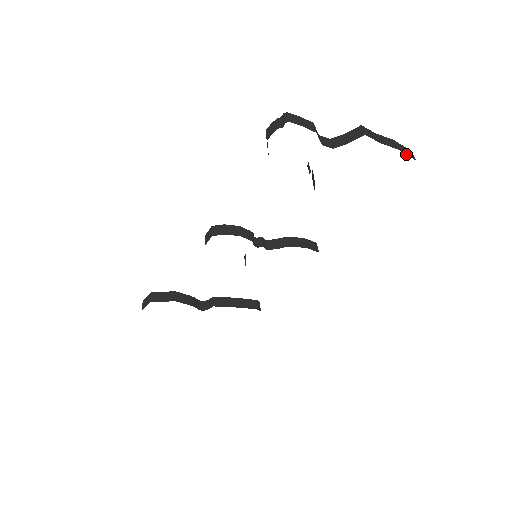
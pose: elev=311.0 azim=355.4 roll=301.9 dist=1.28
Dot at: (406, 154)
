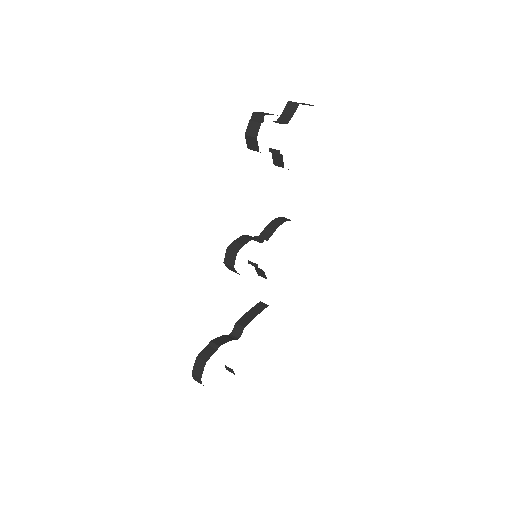
Dot at: occluded
